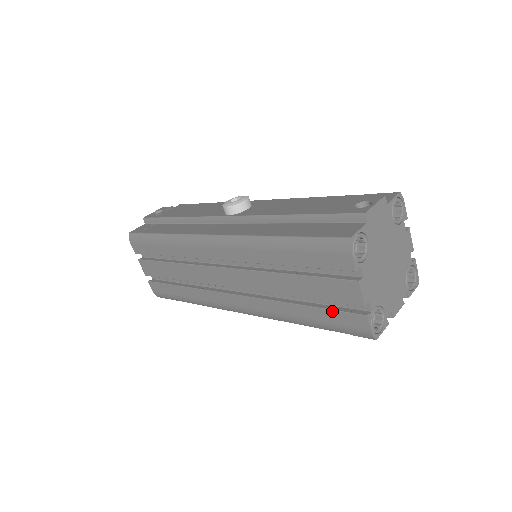
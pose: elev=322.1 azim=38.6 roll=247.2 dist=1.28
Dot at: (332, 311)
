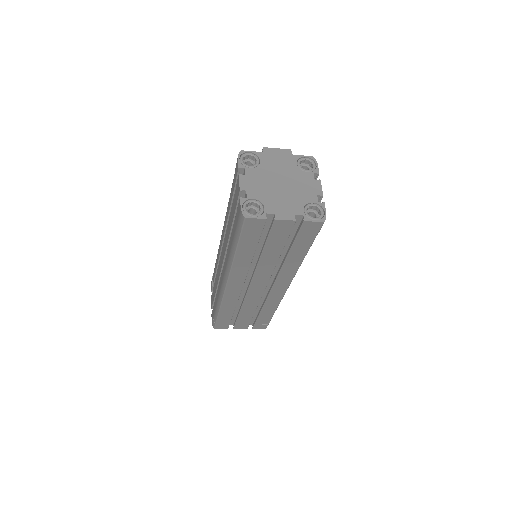
Dot at: (236, 216)
